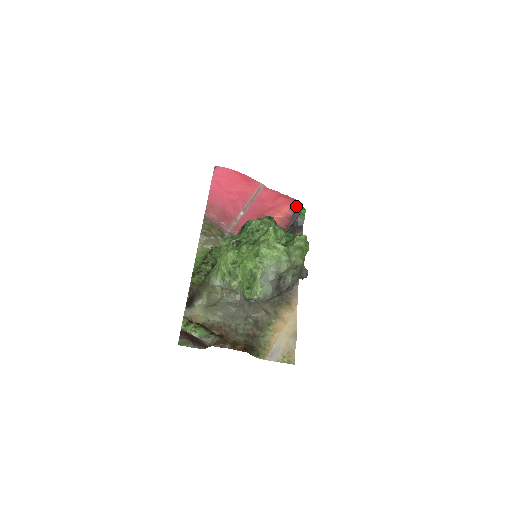
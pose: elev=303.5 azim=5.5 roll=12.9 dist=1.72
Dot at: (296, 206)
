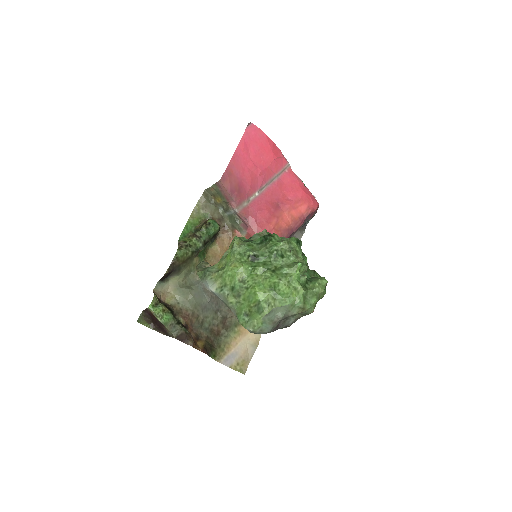
Dot at: (314, 208)
